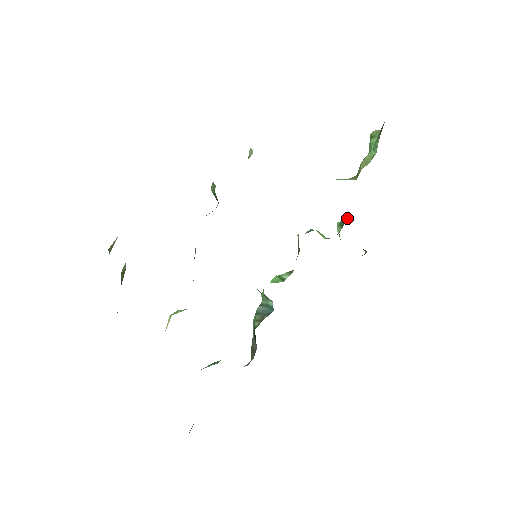
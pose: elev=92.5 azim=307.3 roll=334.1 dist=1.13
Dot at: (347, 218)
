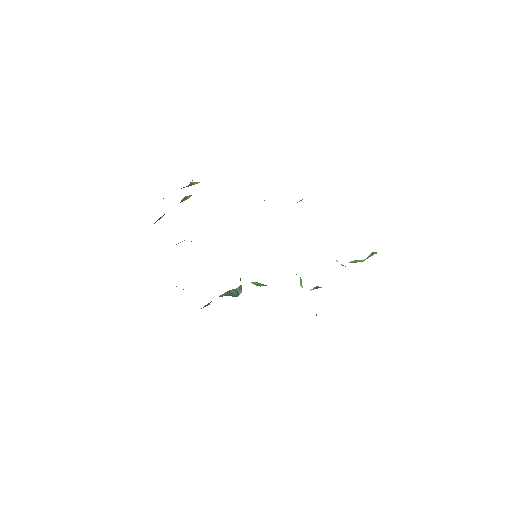
Dot at: occluded
